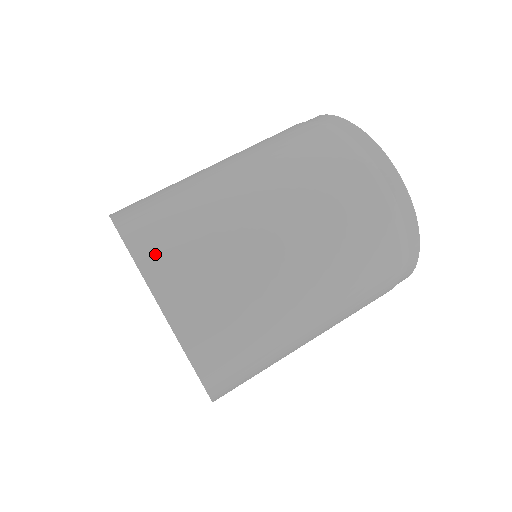
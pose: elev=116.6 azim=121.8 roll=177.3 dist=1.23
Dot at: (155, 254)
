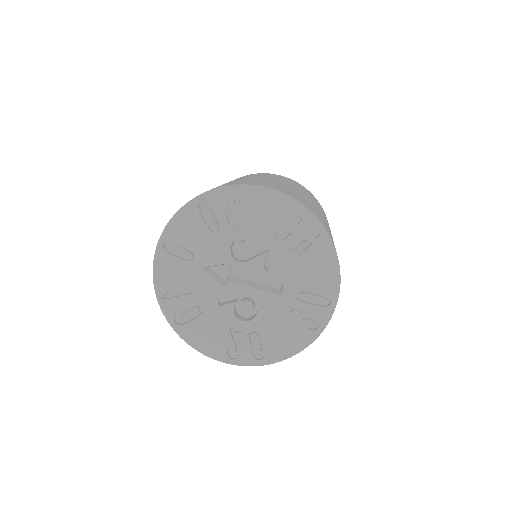
Dot at: occluded
